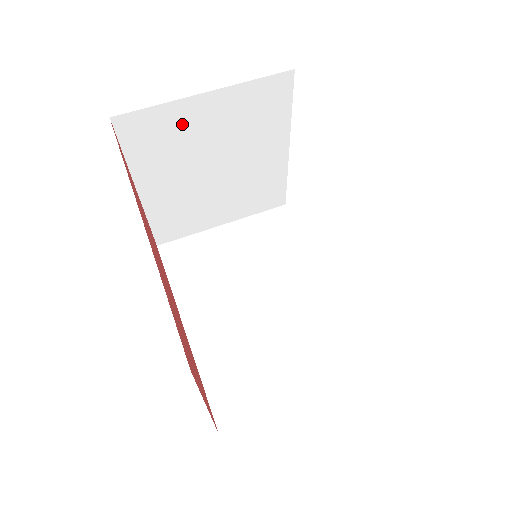
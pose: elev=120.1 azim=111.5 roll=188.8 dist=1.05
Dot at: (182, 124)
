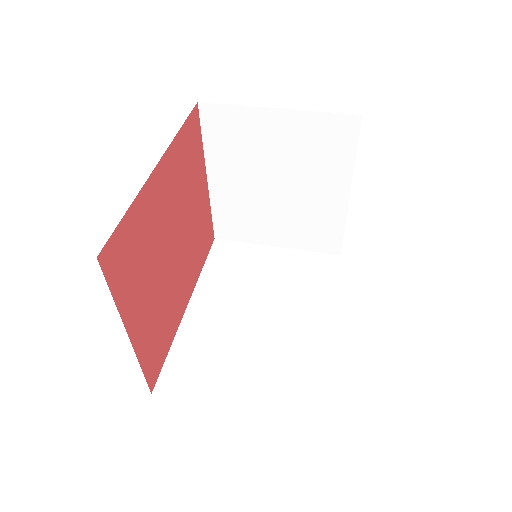
Dot at: (253, 130)
